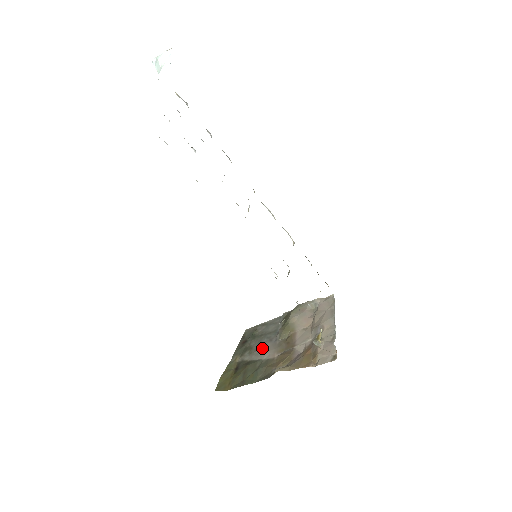
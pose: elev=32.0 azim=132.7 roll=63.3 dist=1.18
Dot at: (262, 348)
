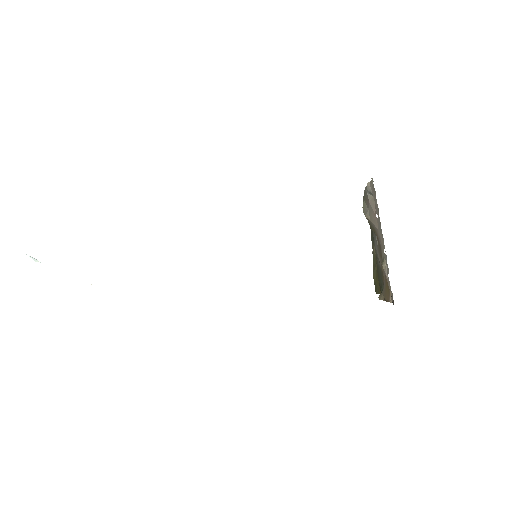
Dot at: (375, 245)
